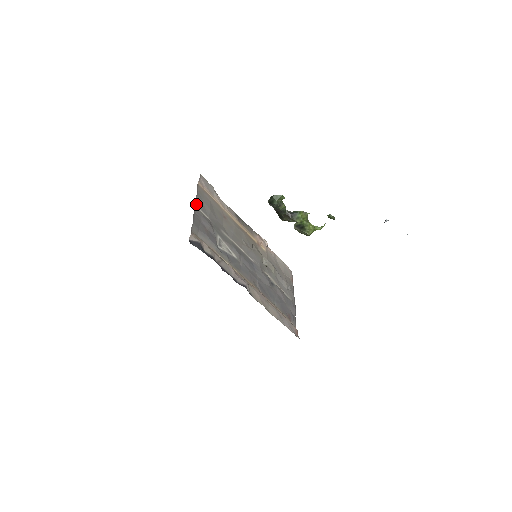
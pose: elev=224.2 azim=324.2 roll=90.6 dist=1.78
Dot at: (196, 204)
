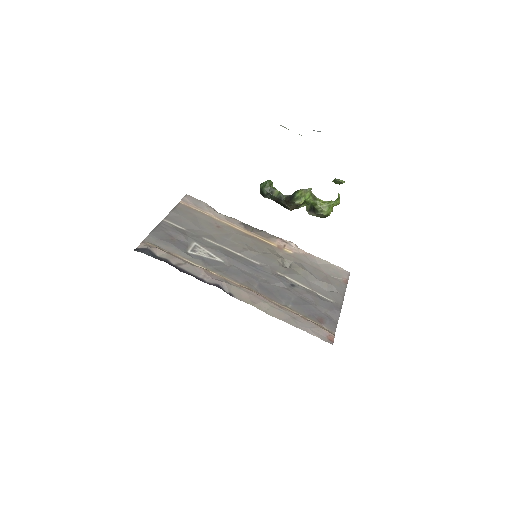
Dot at: (166, 219)
